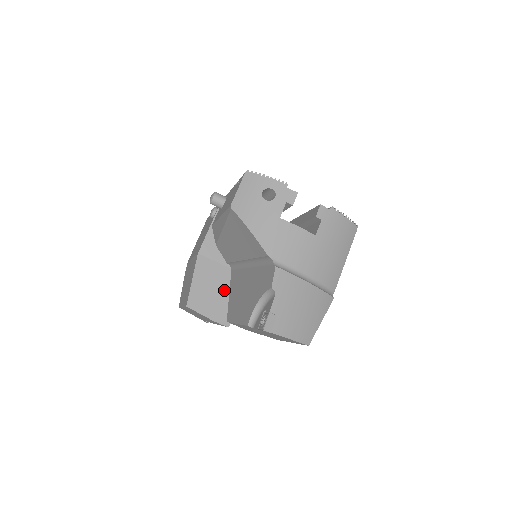
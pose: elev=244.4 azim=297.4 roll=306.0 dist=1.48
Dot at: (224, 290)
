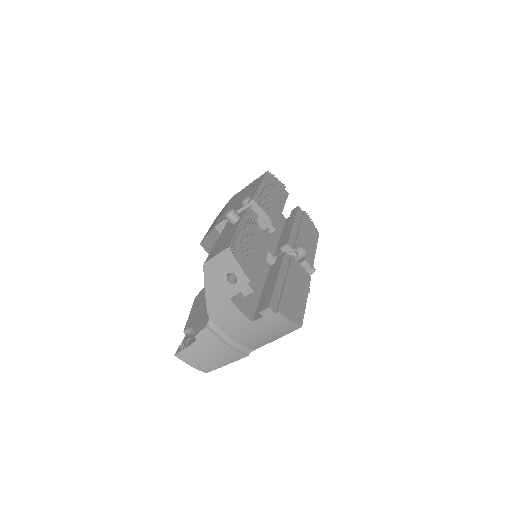
Dot at: occluded
